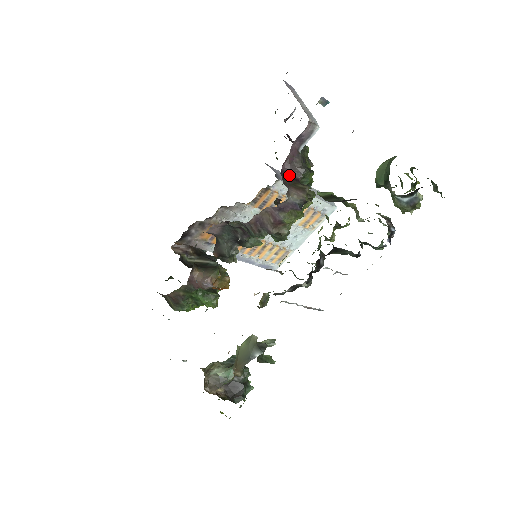
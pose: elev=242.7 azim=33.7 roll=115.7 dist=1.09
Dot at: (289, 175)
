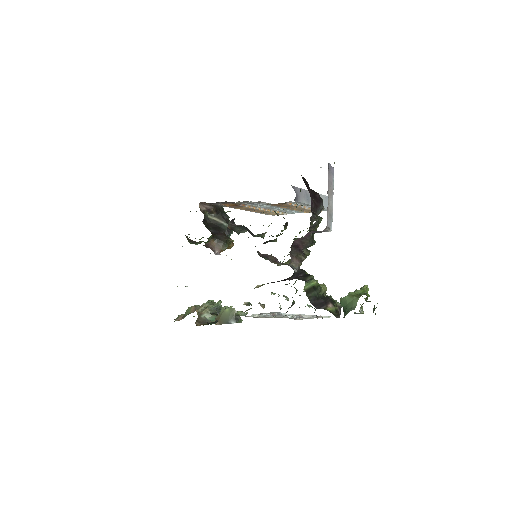
Dot at: (297, 246)
